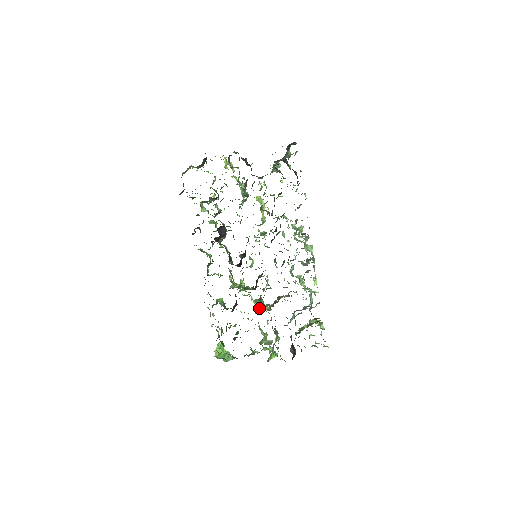
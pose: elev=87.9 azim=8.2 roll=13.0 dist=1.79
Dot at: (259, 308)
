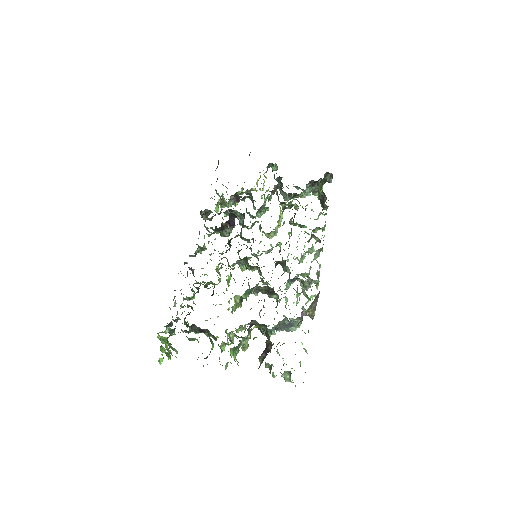
Dot at: occluded
